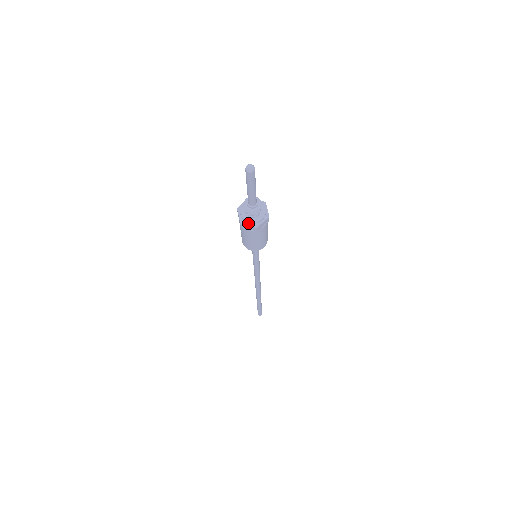
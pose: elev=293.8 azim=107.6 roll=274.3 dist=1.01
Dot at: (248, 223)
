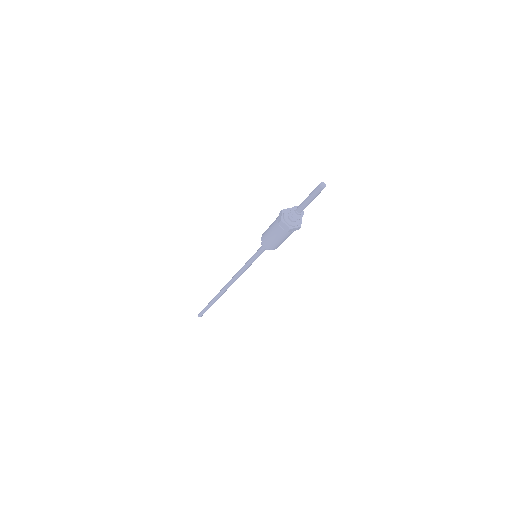
Dot at: (295, 227)
